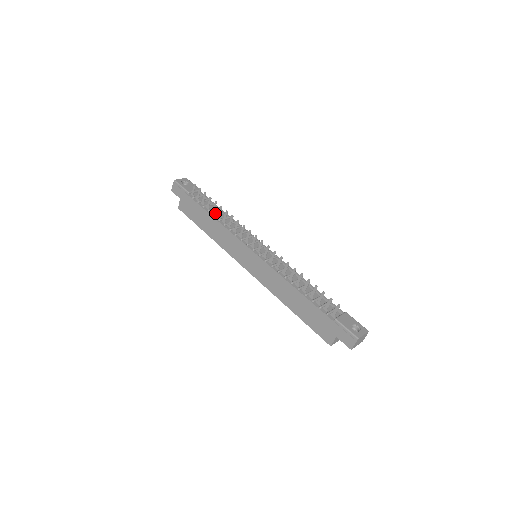
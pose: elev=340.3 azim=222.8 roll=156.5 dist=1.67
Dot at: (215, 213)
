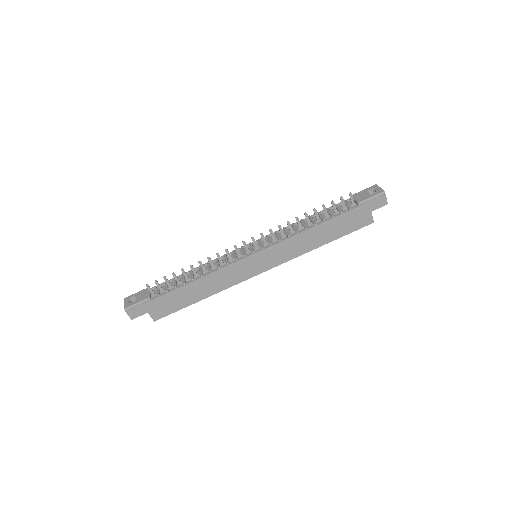
Dot at: (189, 279)
